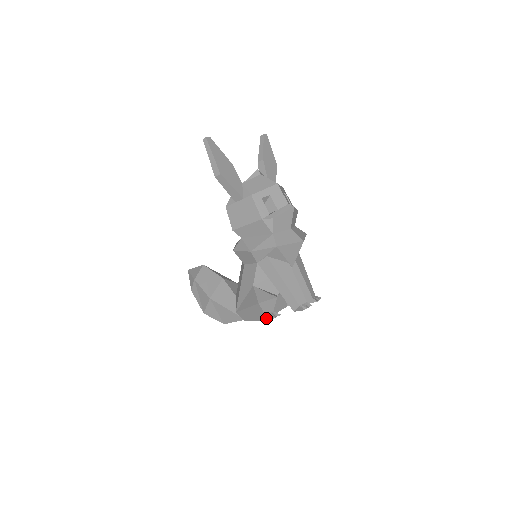
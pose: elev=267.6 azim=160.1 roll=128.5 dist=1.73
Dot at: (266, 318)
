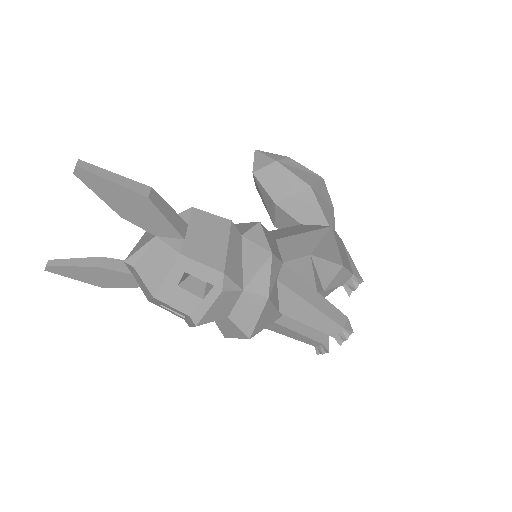
Dot at: occluded
